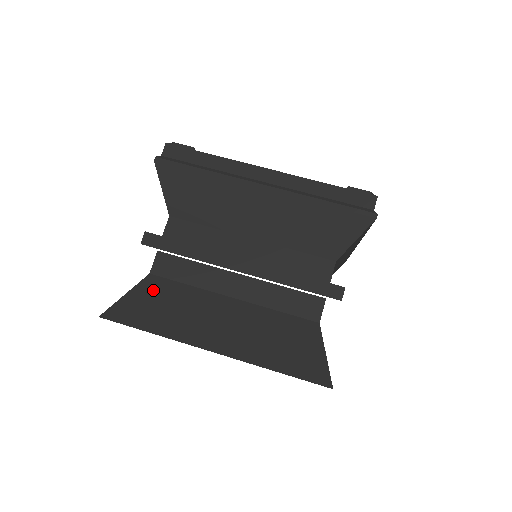
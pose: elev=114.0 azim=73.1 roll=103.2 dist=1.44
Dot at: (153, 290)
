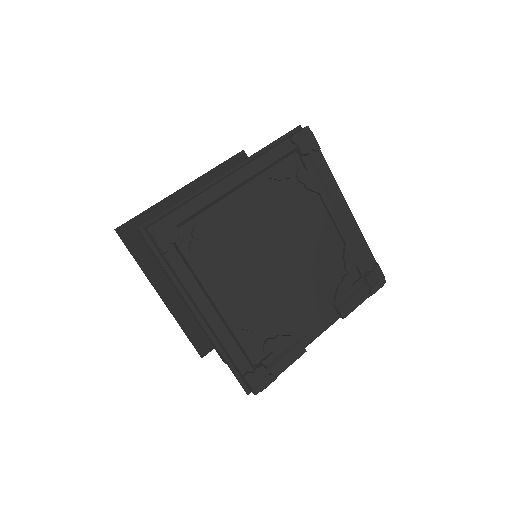
Dot at: occluded
